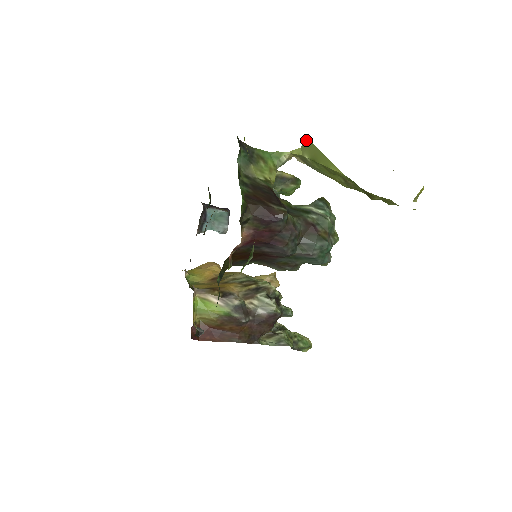
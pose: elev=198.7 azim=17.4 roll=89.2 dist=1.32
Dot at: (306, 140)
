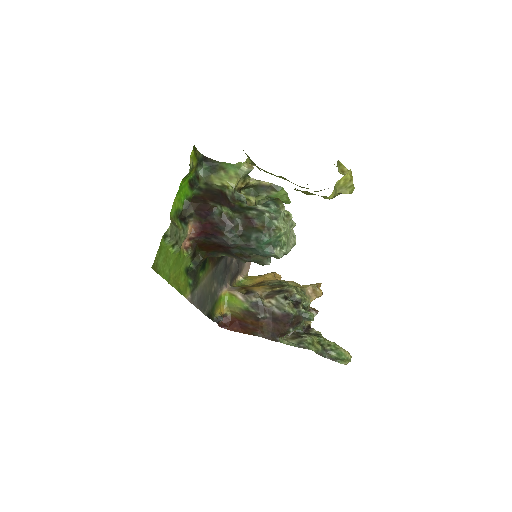
Dot at: occluded
